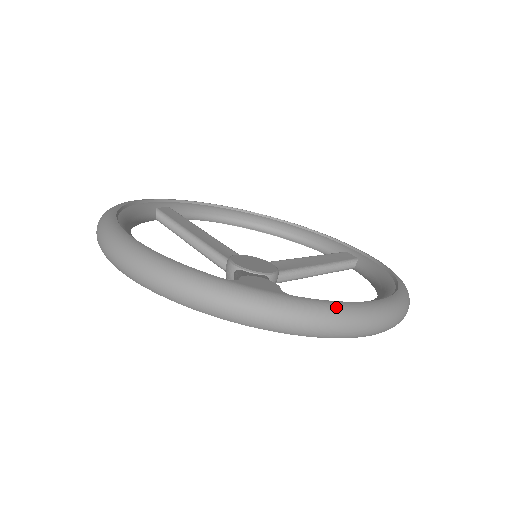
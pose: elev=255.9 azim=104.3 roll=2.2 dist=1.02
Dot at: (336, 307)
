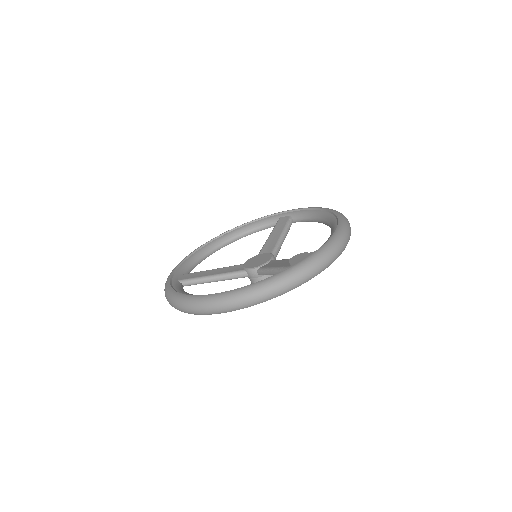
Dot at: (334, 240)
